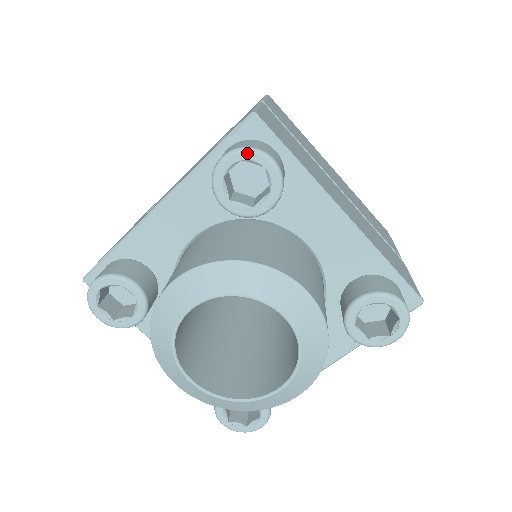
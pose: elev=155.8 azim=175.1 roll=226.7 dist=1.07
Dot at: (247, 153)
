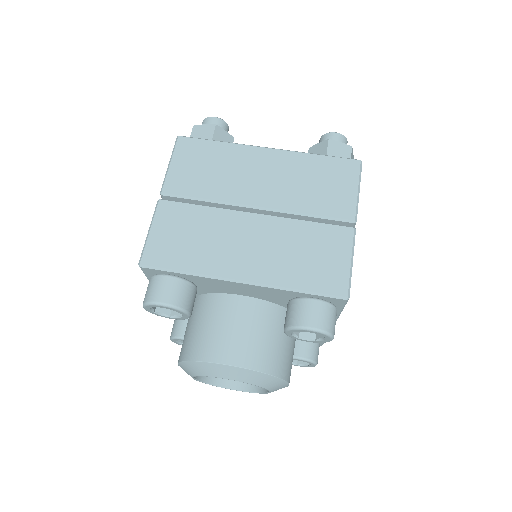
Dot at: (148, 306)
